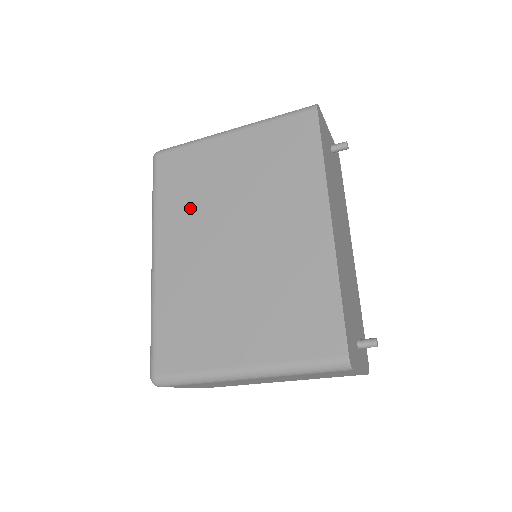
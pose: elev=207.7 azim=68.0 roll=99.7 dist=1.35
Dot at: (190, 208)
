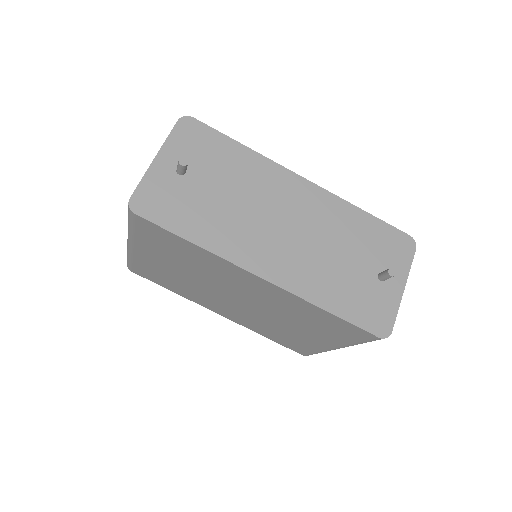
Dot at: (191, 292)
